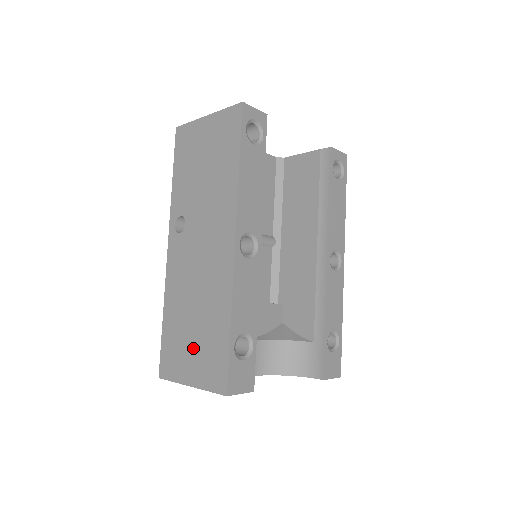
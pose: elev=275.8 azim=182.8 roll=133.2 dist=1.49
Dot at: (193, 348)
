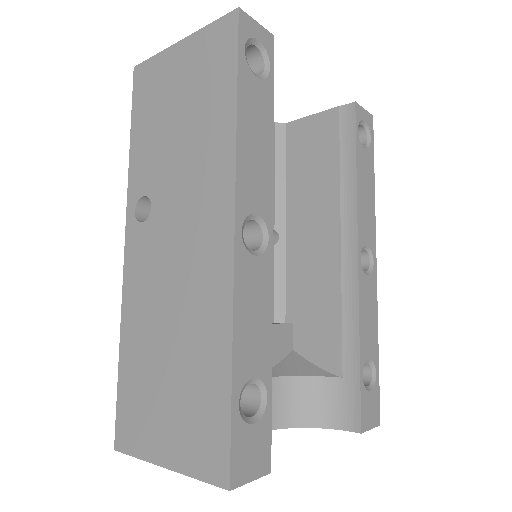
Dot at: (168, 404)
